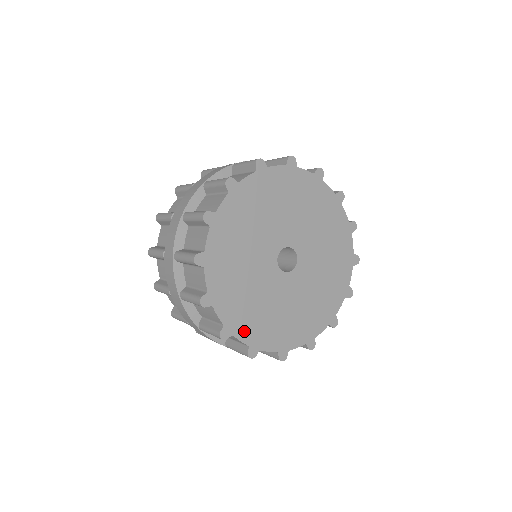
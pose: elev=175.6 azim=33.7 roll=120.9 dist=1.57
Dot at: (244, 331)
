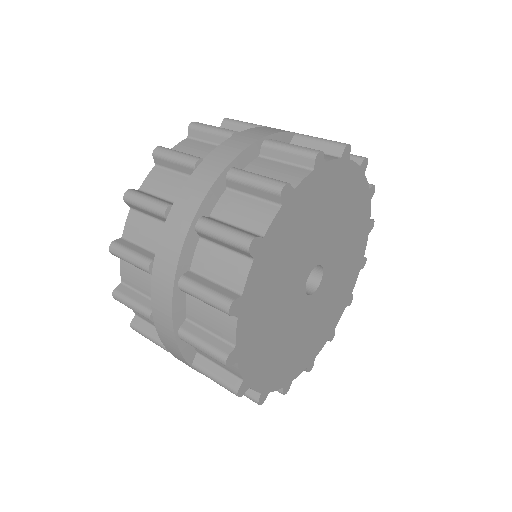
Dot at: (260, 378)
